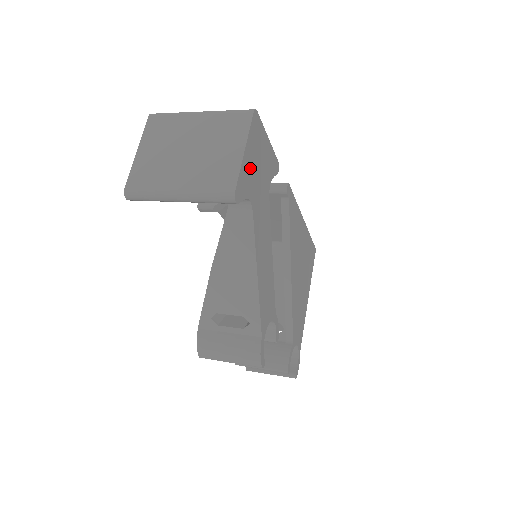
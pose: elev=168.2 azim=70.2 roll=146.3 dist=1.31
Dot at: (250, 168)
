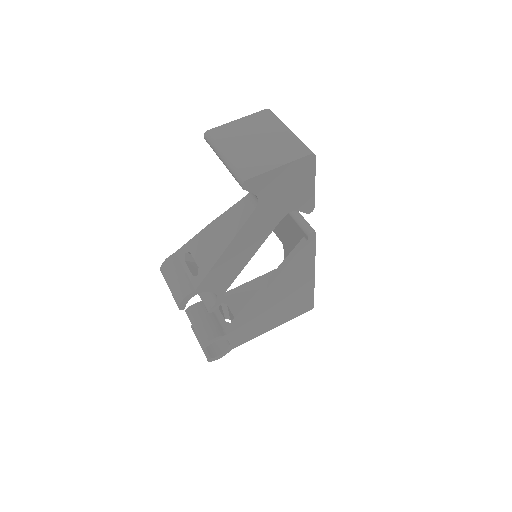
Dot at: (276, 182)
